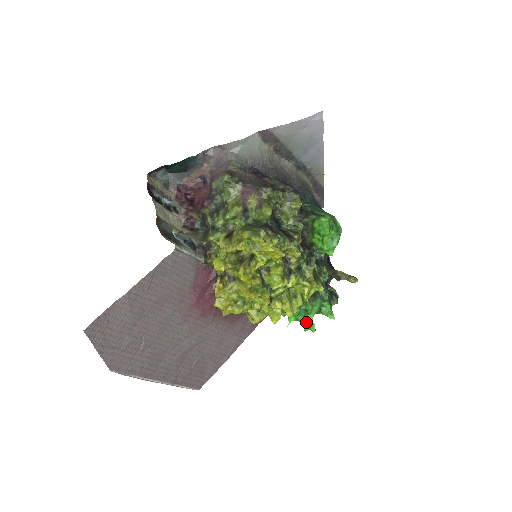
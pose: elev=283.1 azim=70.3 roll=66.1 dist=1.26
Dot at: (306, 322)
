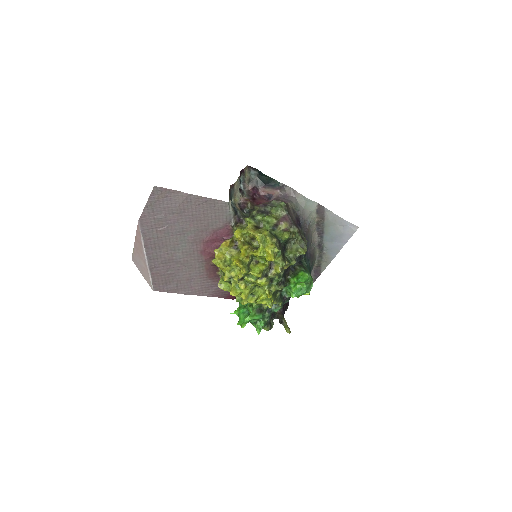
Dot at: (243, 320)
